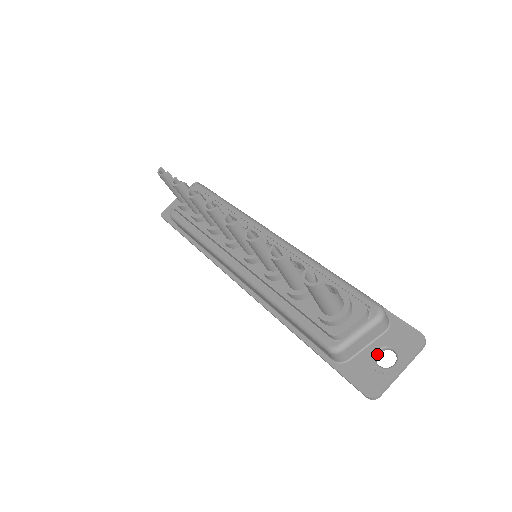
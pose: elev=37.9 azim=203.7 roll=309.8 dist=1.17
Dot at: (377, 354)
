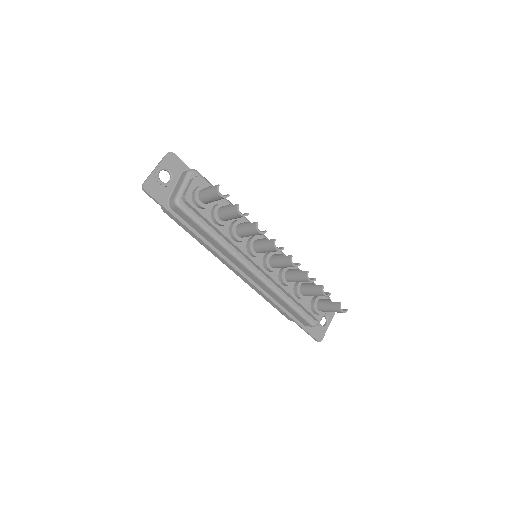
Dot at: occluded
